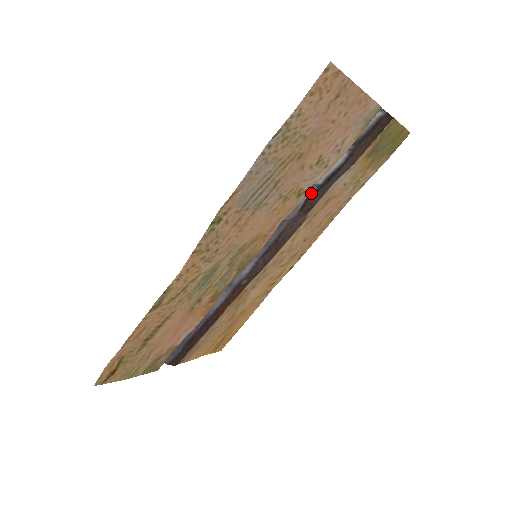
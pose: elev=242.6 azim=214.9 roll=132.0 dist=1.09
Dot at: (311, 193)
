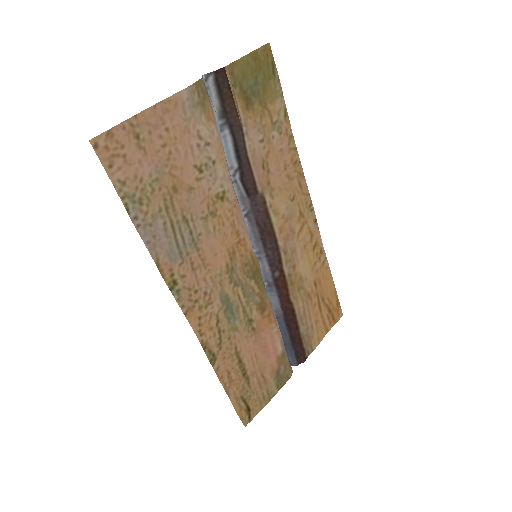
Dot at: (241, 178)
